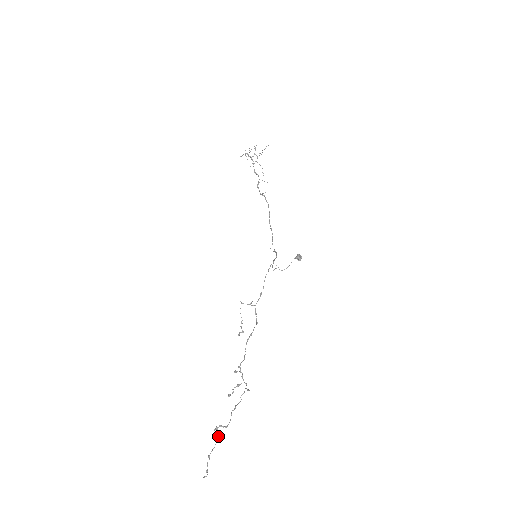
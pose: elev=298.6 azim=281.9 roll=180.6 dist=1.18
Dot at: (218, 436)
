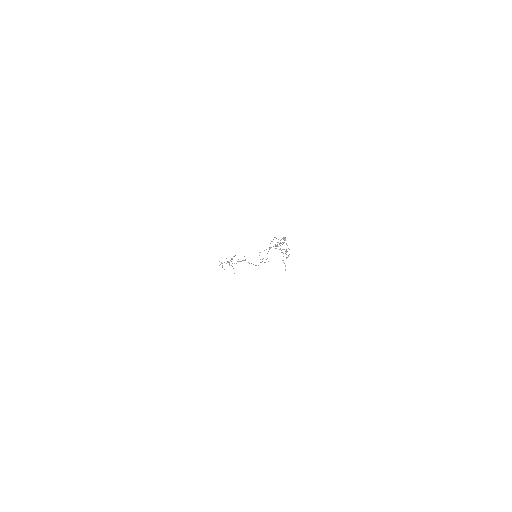
Dot at: (283, 253)
